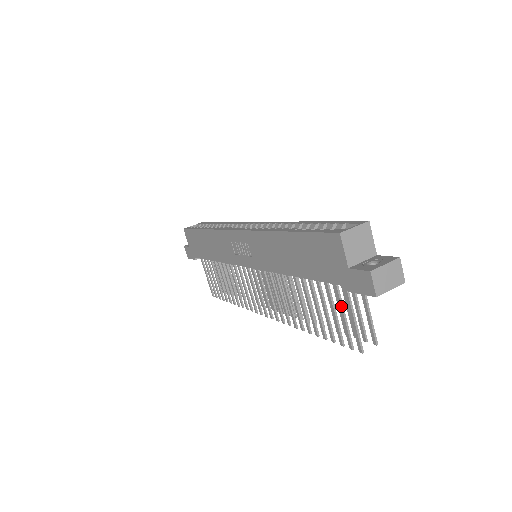
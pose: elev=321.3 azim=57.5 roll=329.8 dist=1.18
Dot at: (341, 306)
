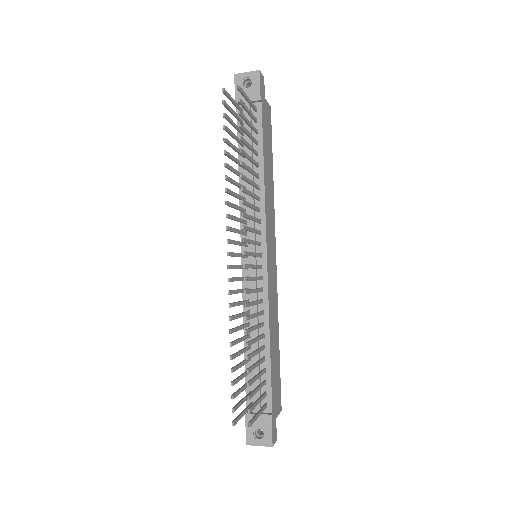
Dot at: (235, 115)
